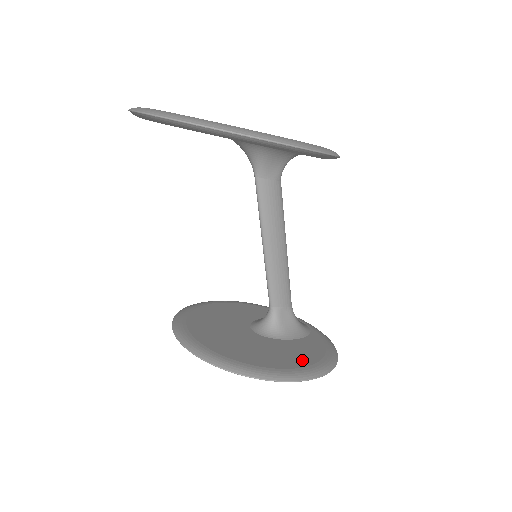
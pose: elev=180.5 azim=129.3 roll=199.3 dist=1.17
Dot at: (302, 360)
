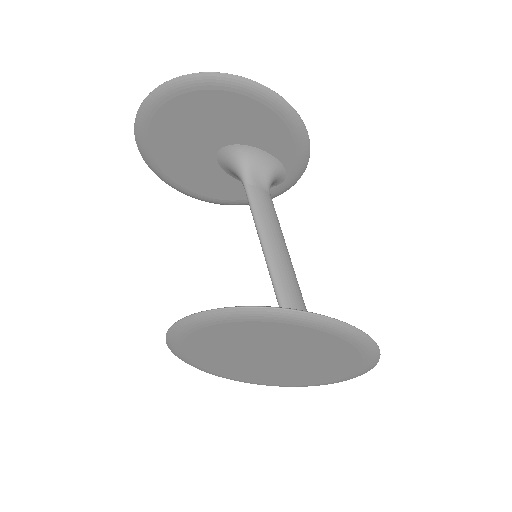
Dot at: occluded
